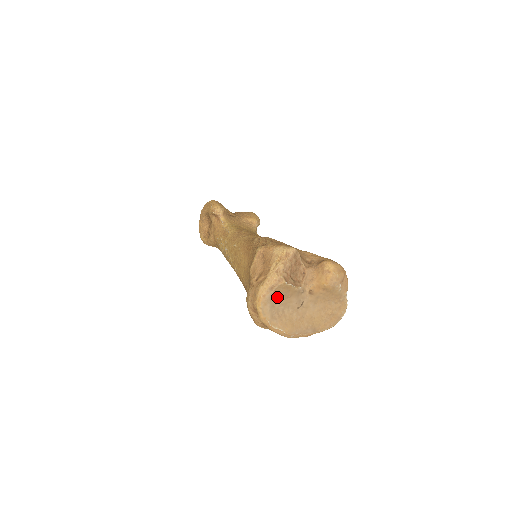
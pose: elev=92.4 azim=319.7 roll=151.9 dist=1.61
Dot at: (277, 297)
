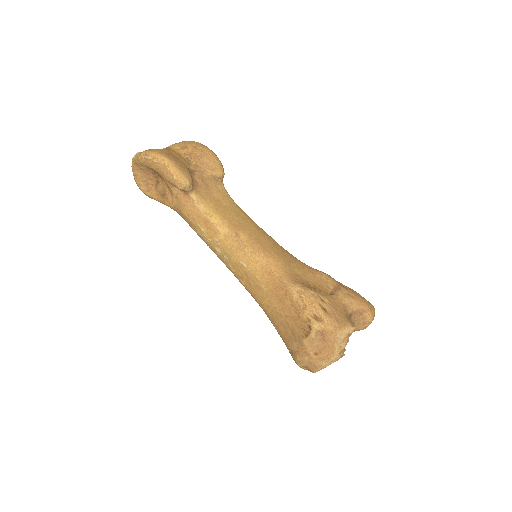
Dot at: occluded
